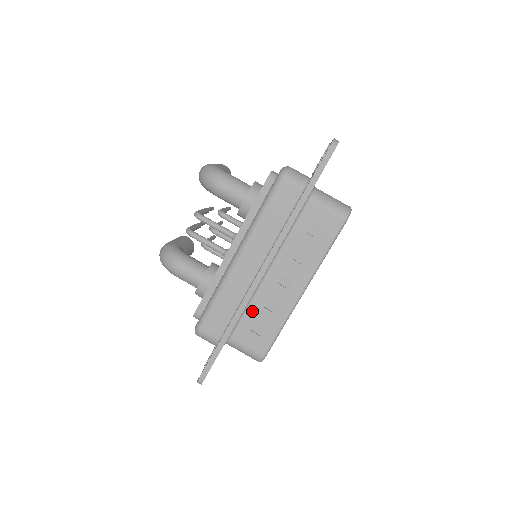
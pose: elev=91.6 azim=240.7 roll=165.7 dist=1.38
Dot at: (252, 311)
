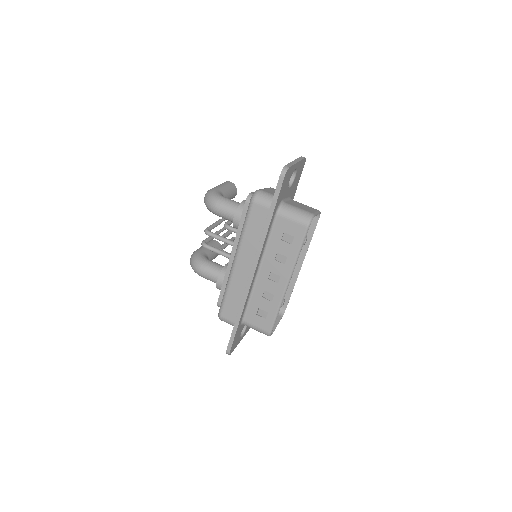
Dot at: (254, 300)
